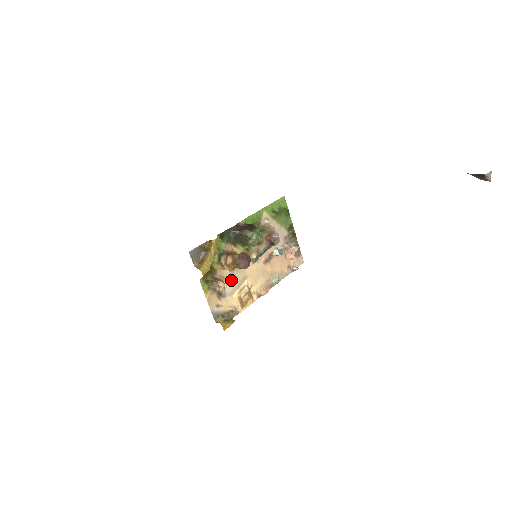
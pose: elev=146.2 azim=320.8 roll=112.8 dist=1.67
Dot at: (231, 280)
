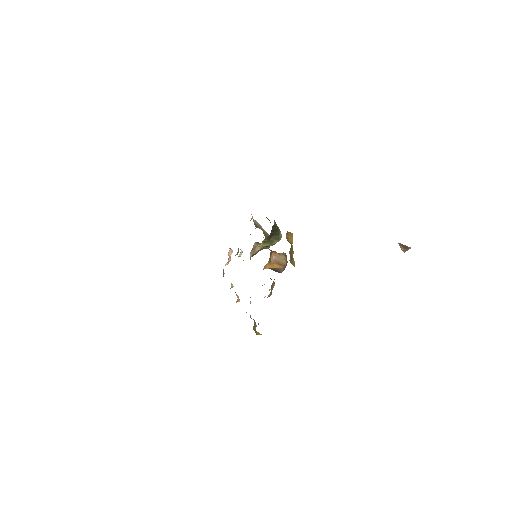
Dot at: occluded
